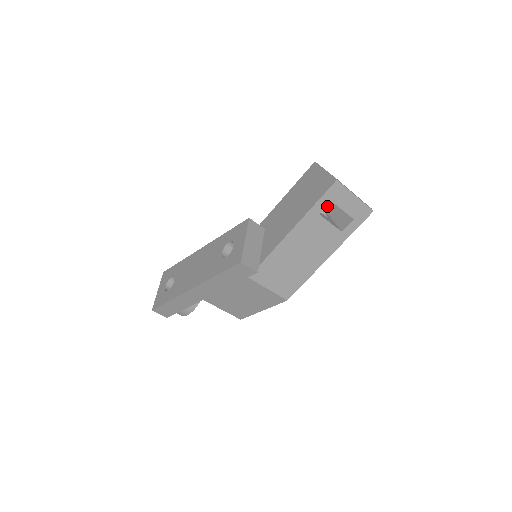
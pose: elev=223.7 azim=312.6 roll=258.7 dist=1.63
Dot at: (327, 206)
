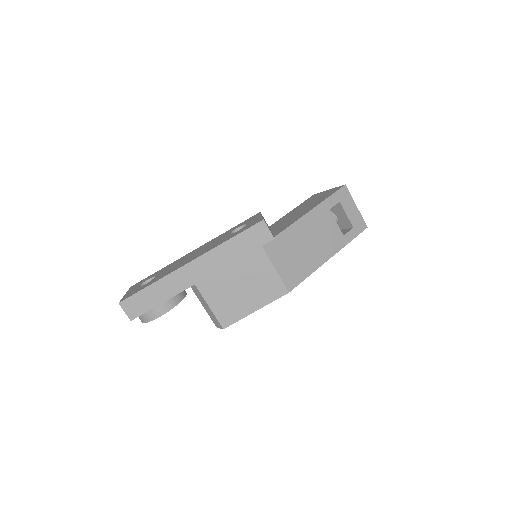
Dot at: occluded
